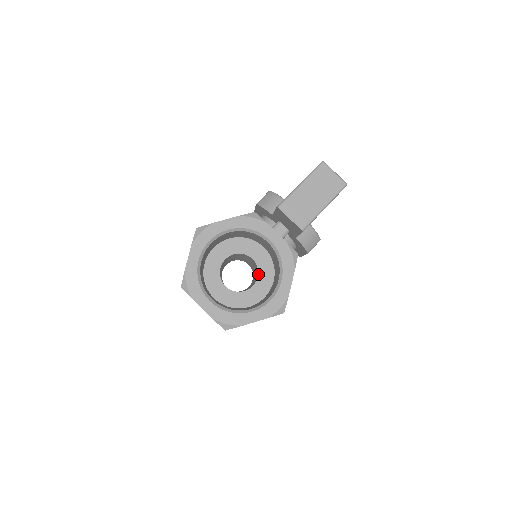
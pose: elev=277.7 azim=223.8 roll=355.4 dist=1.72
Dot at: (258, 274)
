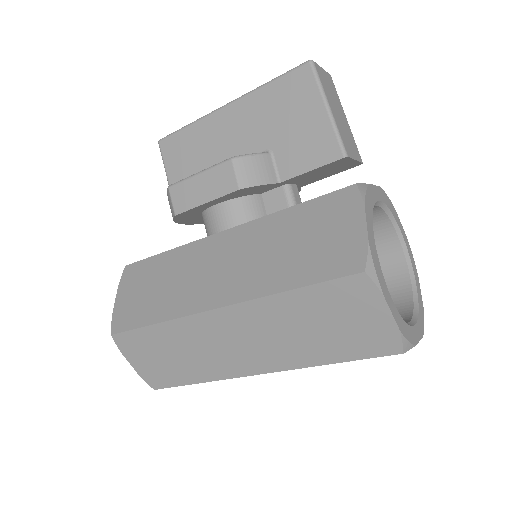
Dot at: occluded
